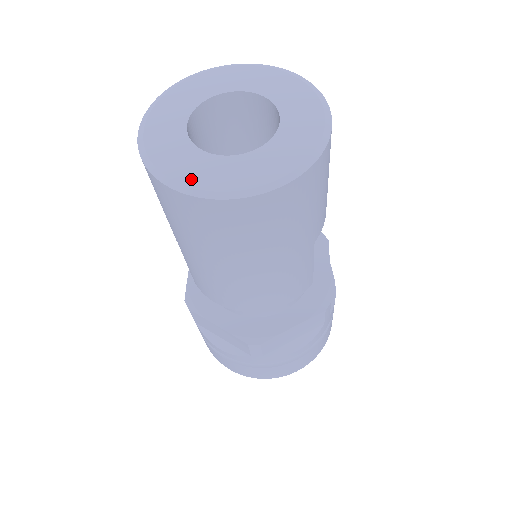
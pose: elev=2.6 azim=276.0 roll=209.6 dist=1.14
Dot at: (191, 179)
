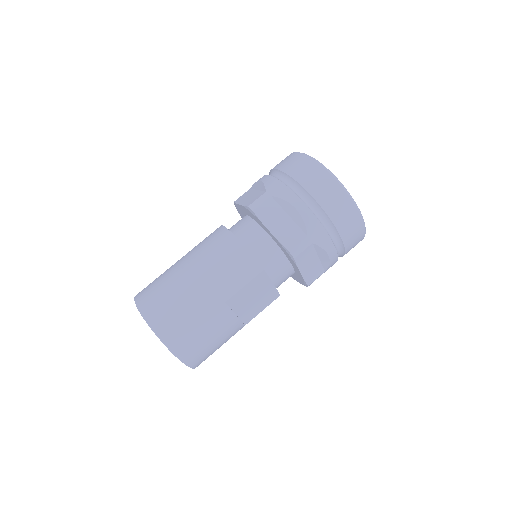
Dot at: occluded
